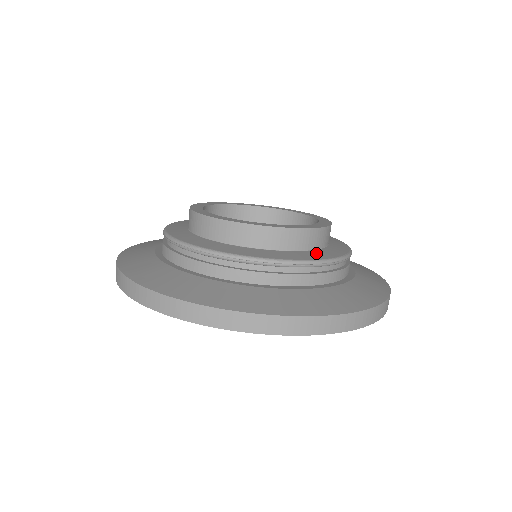
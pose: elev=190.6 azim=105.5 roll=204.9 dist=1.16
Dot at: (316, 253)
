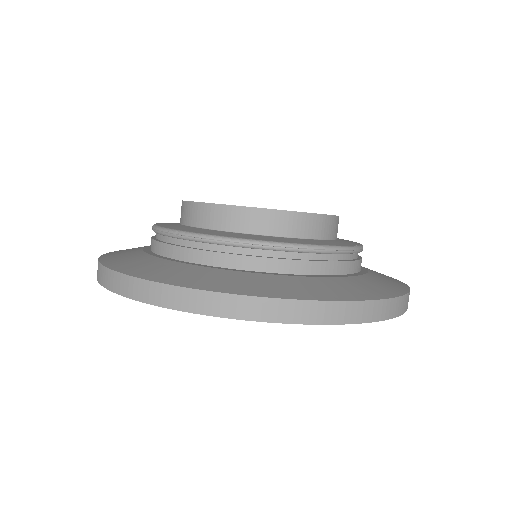
Dot at: (313, 241)
